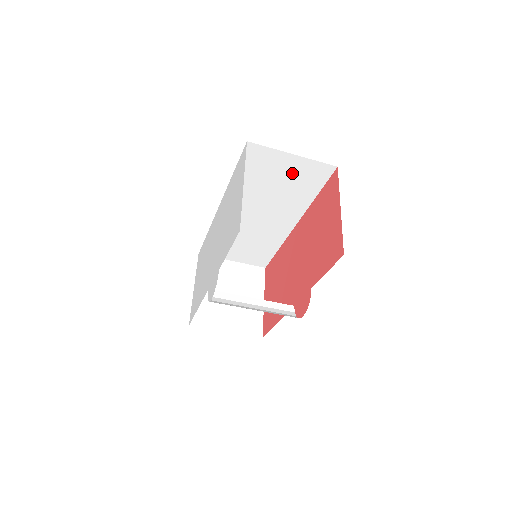
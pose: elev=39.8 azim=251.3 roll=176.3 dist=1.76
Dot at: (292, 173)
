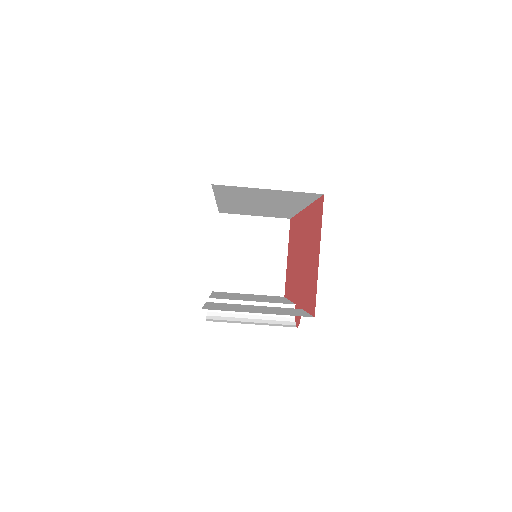
Dot at: (276, 194)
